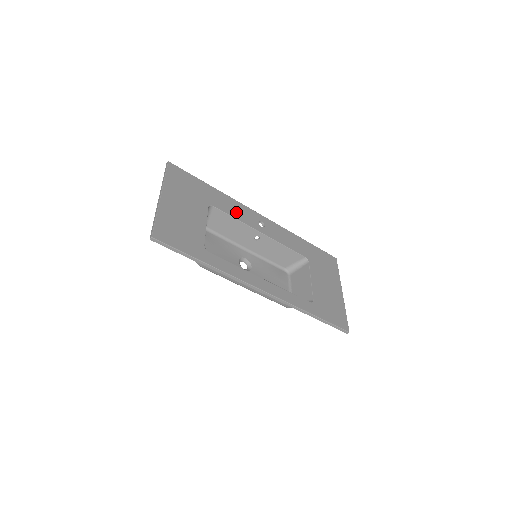
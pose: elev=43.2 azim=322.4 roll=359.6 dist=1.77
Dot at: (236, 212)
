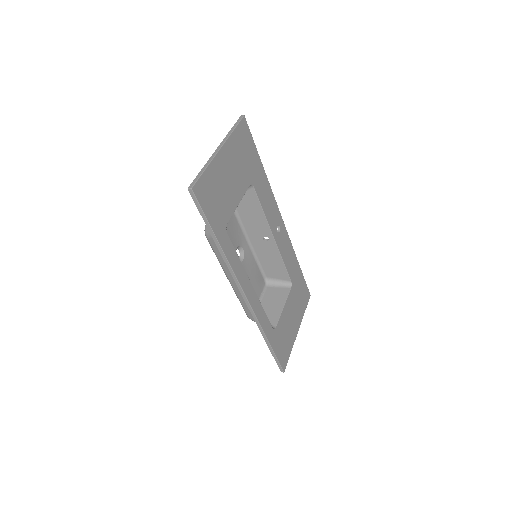
Dot at: (267, 204)
